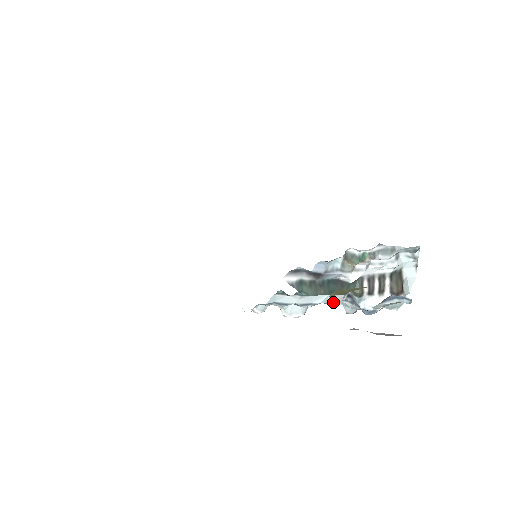
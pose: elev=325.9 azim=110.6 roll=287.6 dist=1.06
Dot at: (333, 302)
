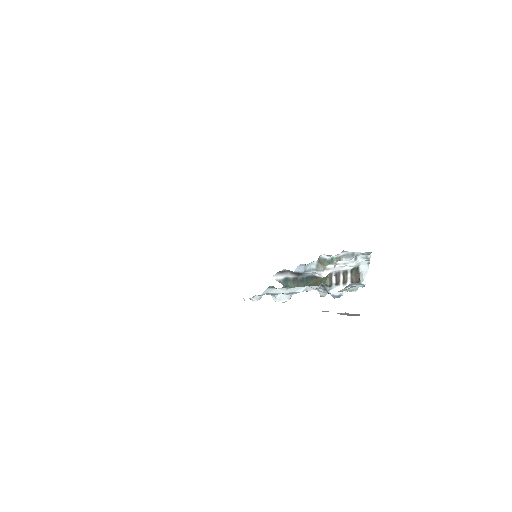
Dot at: occluded
